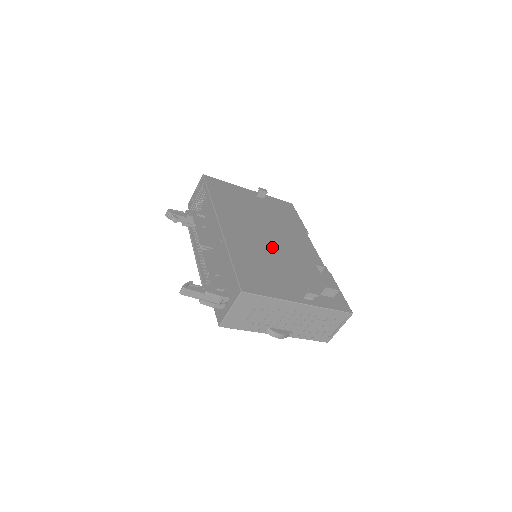
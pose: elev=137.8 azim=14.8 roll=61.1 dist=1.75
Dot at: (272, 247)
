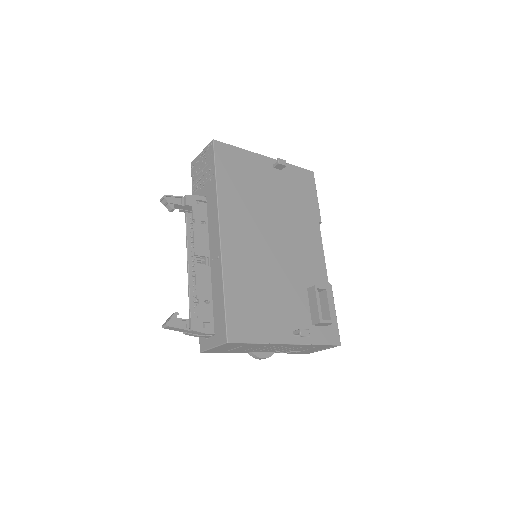
Dot at: (275, 259)
